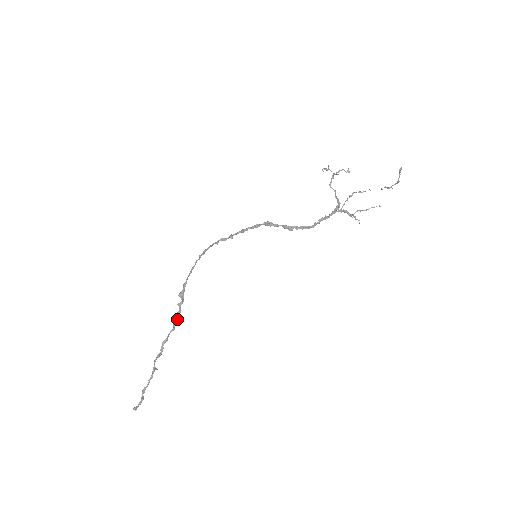
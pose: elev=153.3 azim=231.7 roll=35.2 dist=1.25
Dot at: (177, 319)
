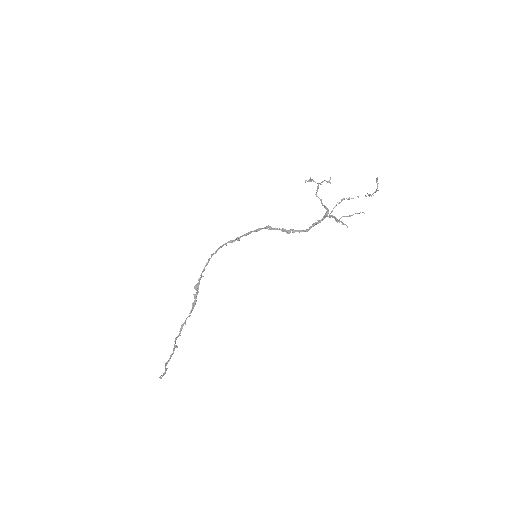
Dot at: (193, 307)
